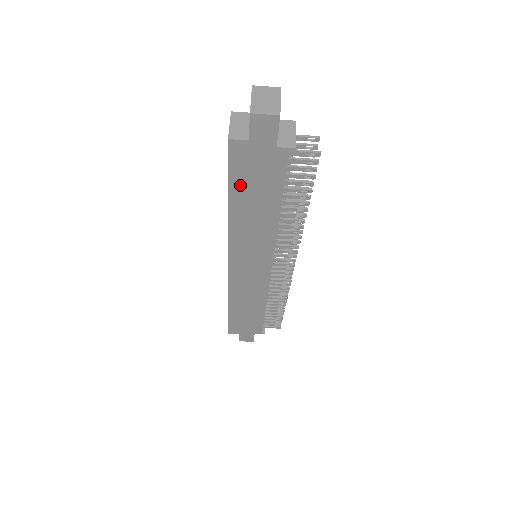
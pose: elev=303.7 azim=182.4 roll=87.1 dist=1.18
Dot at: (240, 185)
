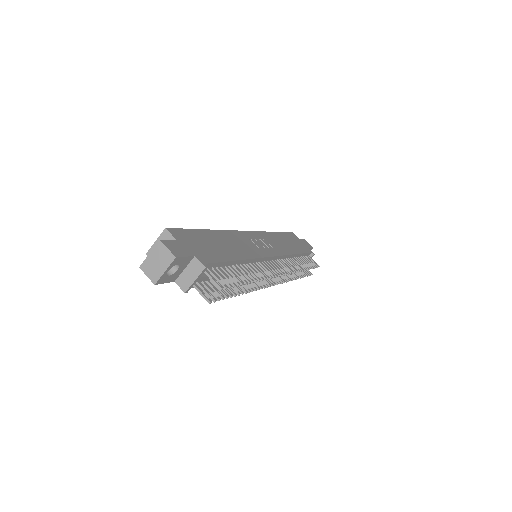
Dot at: occluded
